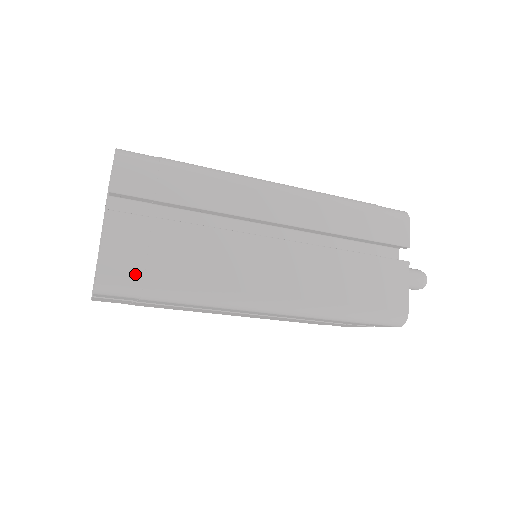
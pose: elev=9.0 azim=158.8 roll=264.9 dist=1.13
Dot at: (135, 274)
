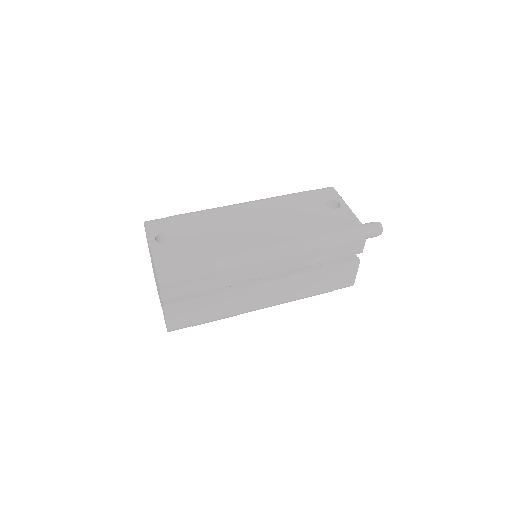
Dot at: (187, 324)
